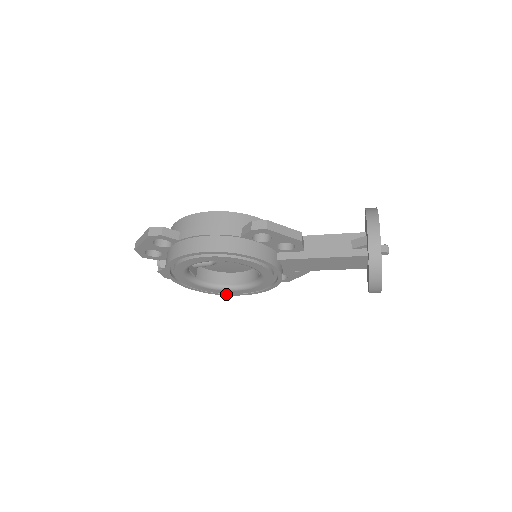
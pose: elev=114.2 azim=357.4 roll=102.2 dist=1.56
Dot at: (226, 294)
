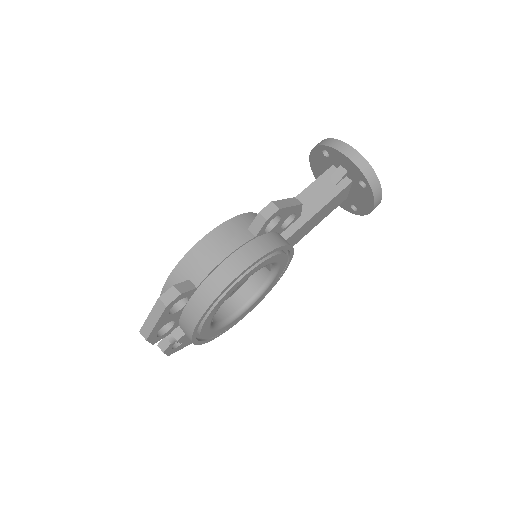
Dot at: (238, 321)
